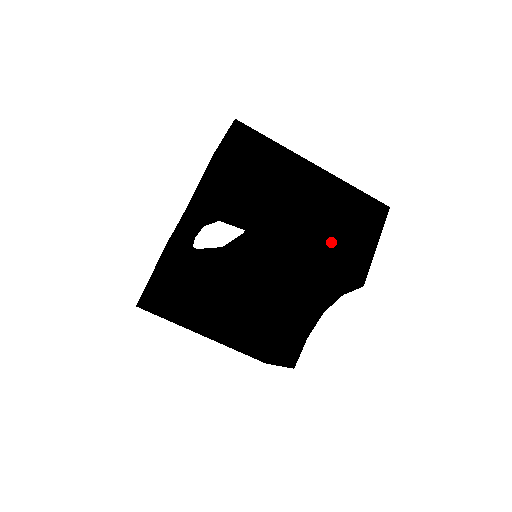
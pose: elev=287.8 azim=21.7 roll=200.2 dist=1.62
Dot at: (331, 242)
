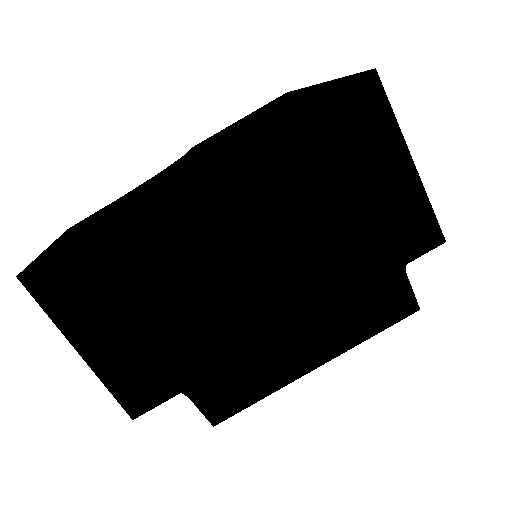
Dot at: (342, 248)
